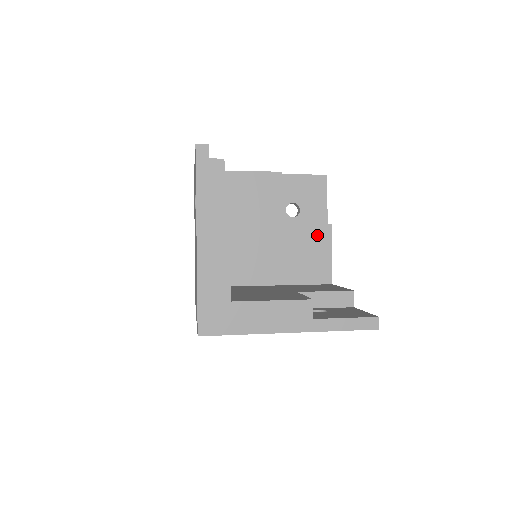
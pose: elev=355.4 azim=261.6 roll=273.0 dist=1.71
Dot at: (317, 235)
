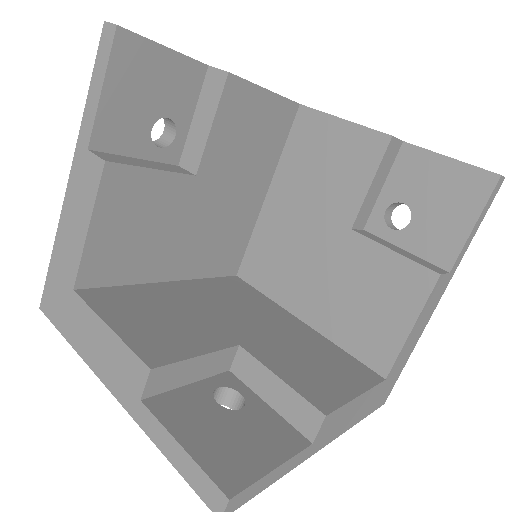
Dot at: (401, 280)
